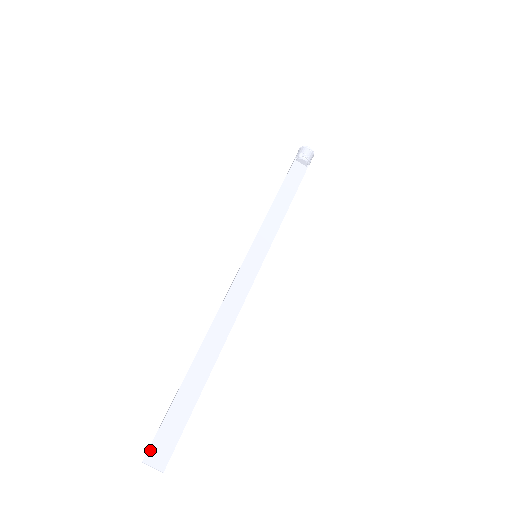
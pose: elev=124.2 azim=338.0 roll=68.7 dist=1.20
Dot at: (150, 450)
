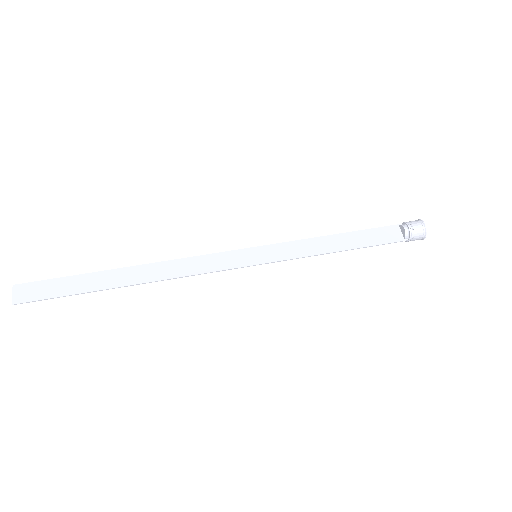
Dot at: (25, 284)
